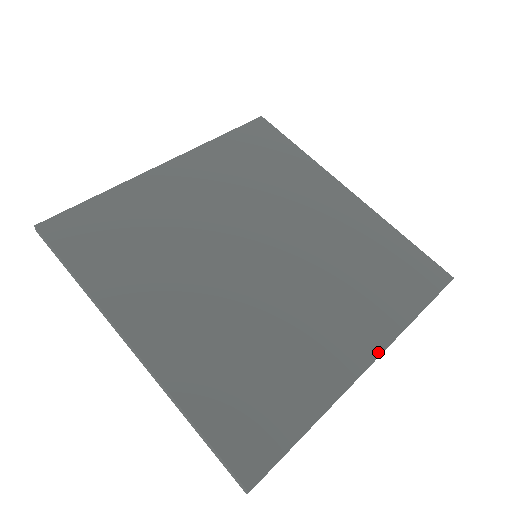
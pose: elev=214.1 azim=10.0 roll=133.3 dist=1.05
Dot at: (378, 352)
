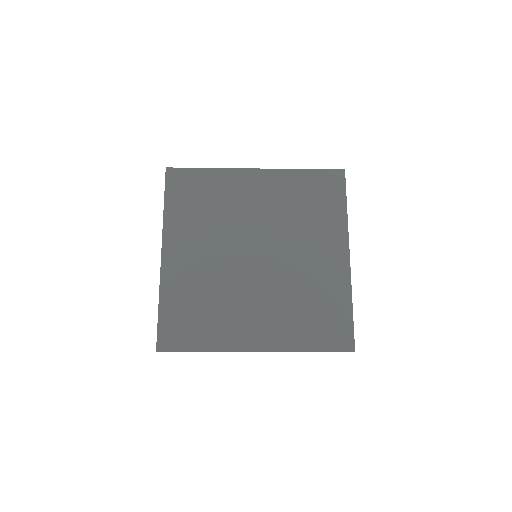
Dot at: (347, 246)
